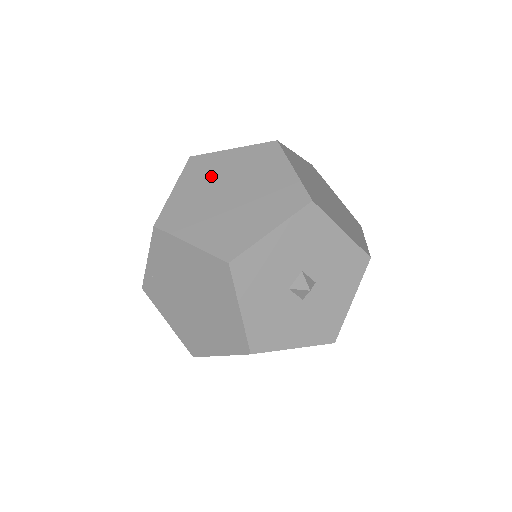
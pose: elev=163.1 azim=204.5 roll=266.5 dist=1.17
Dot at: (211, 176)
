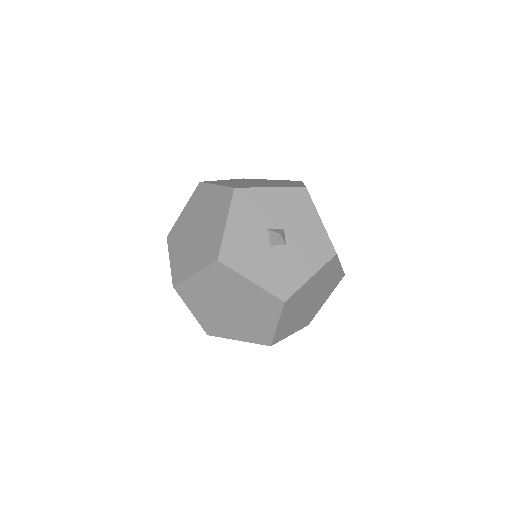
Dot at: (182, 234)
